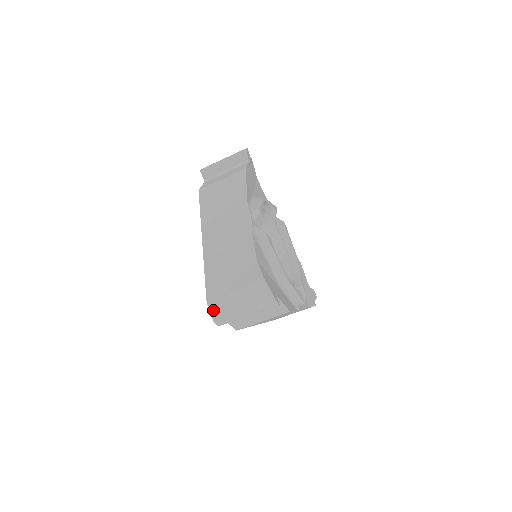
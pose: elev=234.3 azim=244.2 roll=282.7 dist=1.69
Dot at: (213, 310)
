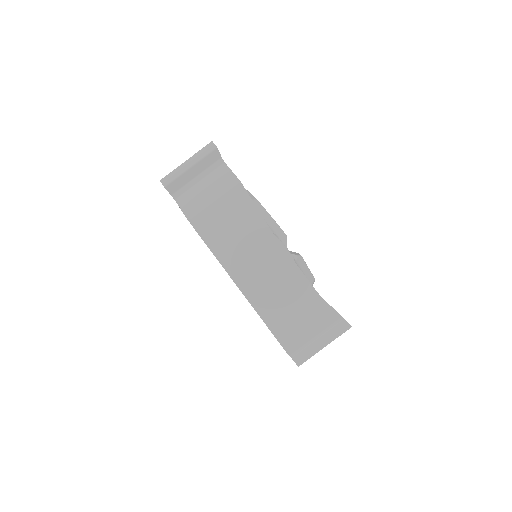
Dot at: occluded
